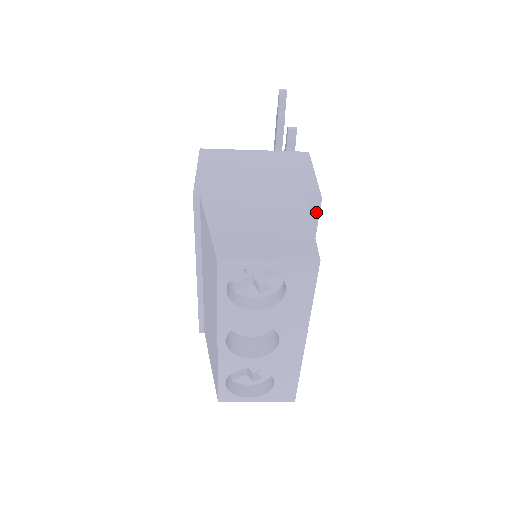
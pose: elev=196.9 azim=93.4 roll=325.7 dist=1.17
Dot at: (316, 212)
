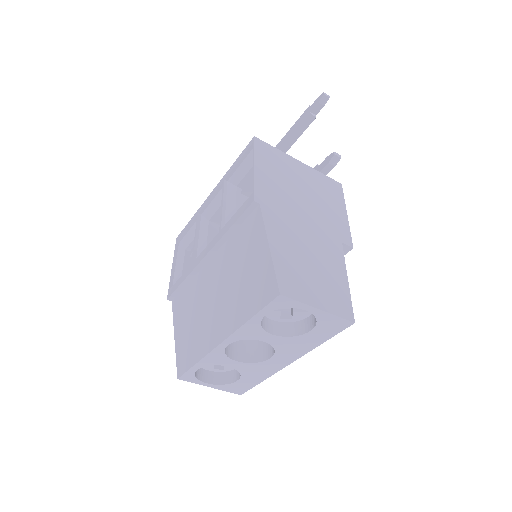
Dot at: occluded
